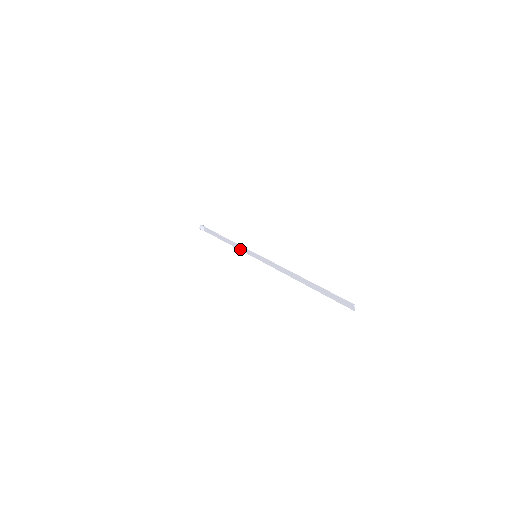
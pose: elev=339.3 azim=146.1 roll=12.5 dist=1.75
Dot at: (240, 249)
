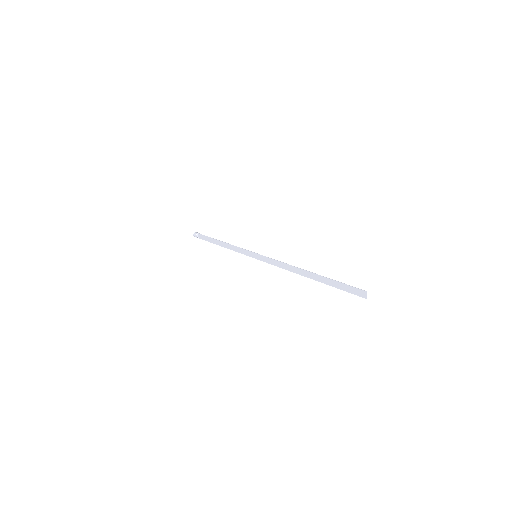
Dot at: (238, 251)
